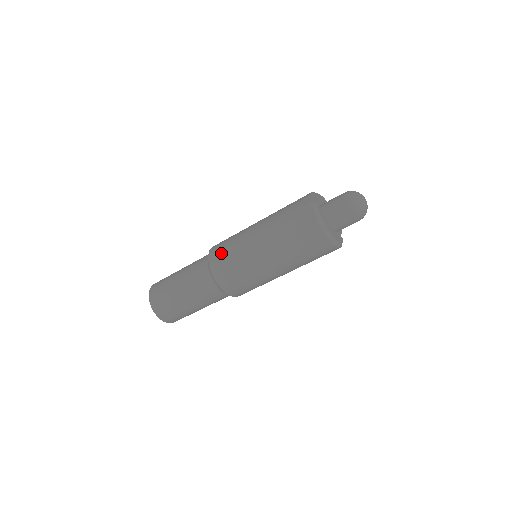
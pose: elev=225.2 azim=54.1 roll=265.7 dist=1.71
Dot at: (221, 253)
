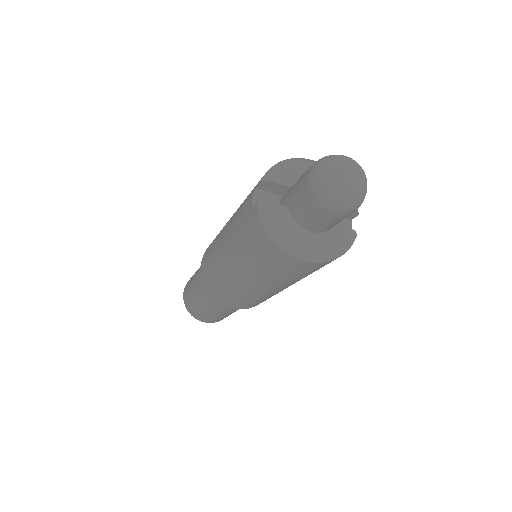
Dot at: (206, 266)
